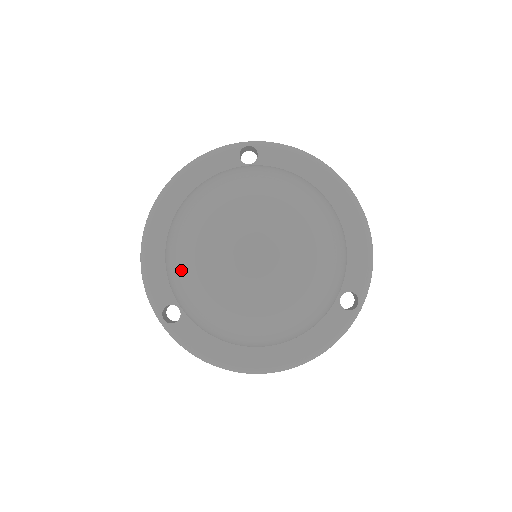
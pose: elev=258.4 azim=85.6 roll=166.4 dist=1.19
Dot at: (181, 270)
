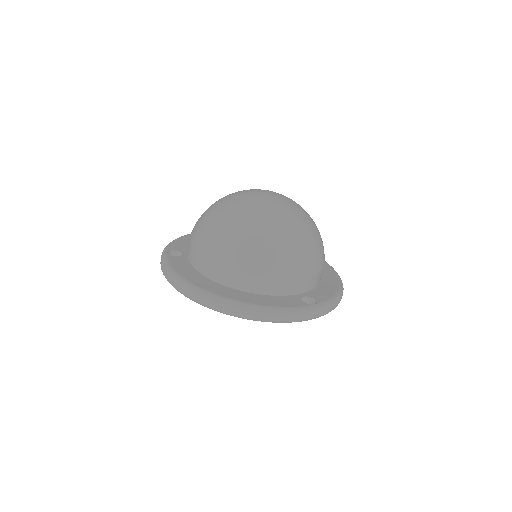
Dot at: occluded
